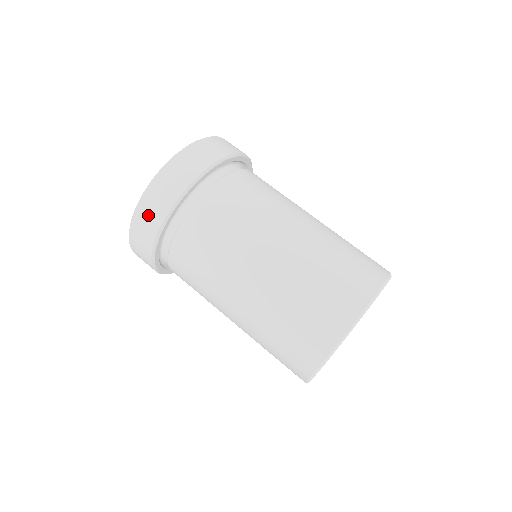
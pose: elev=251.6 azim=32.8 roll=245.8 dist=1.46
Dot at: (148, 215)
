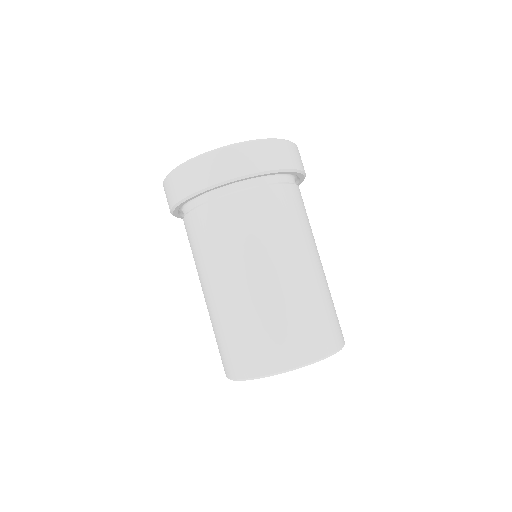
Dot at: (187, 178)
